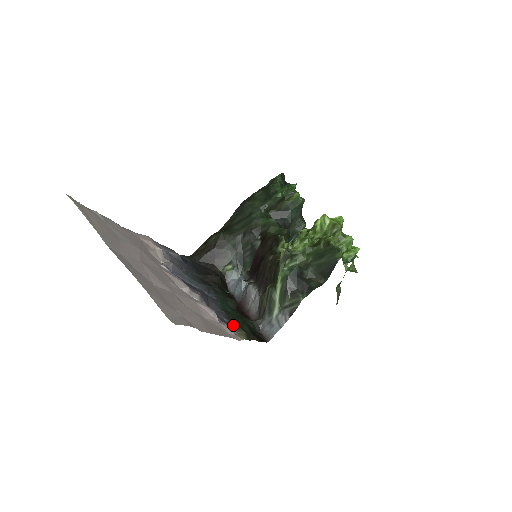
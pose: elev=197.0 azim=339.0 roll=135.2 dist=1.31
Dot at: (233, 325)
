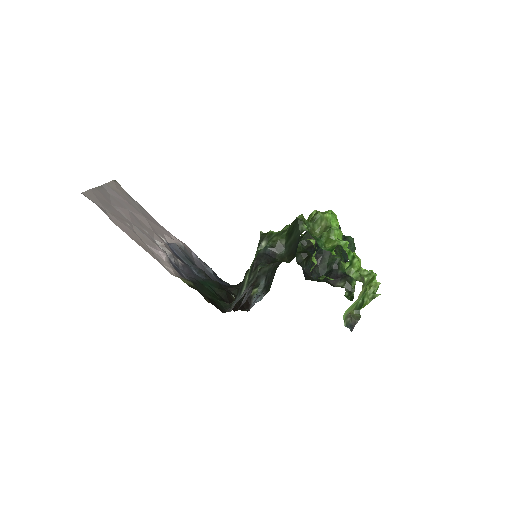
Dot at: (187, 279)
